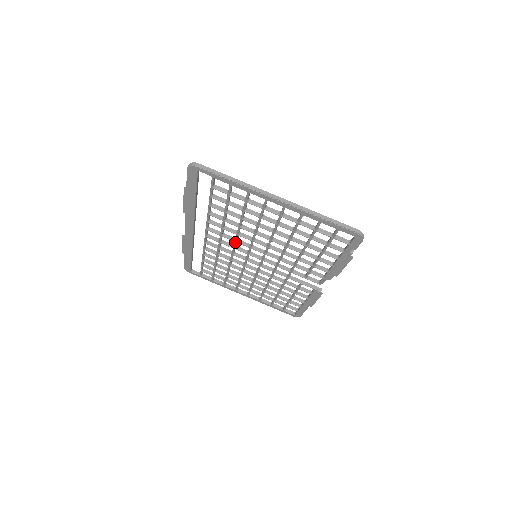
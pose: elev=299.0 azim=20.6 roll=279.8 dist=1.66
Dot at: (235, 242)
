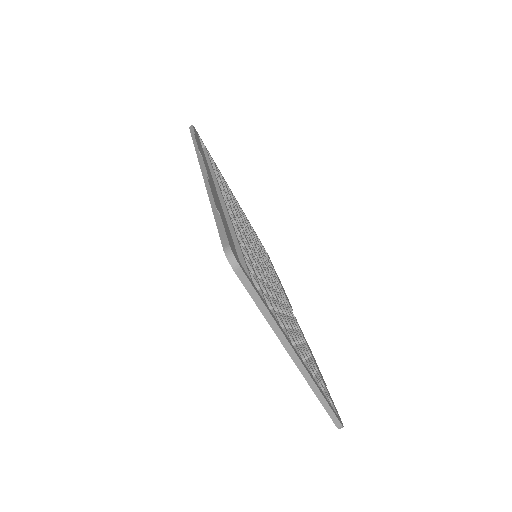
Dot at: occluded
